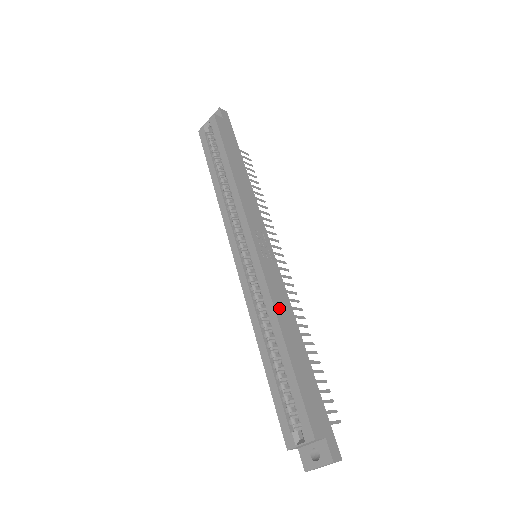
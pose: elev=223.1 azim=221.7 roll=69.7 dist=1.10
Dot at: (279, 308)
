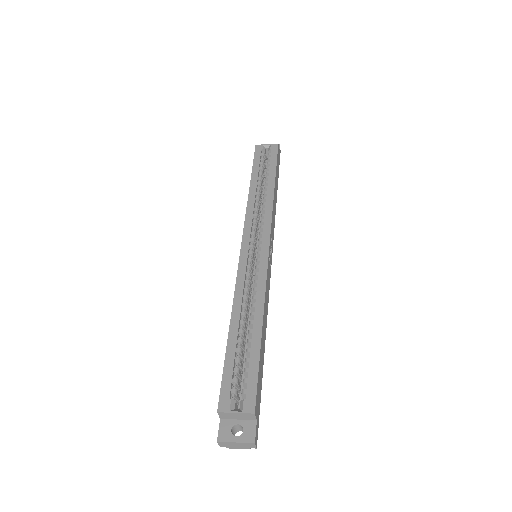
Dot at: (266, 301)
